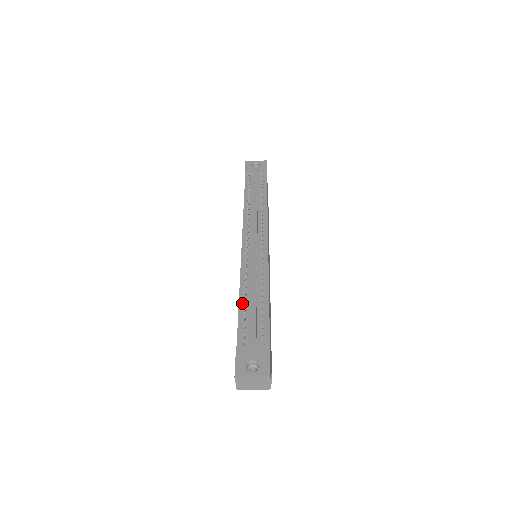
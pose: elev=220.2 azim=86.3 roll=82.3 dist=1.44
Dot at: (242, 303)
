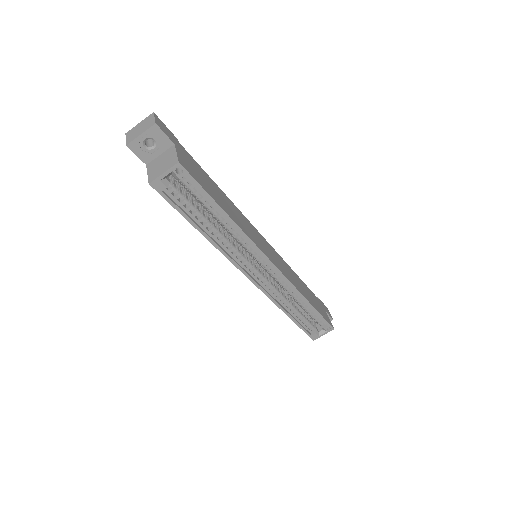
Dot at: occluded
